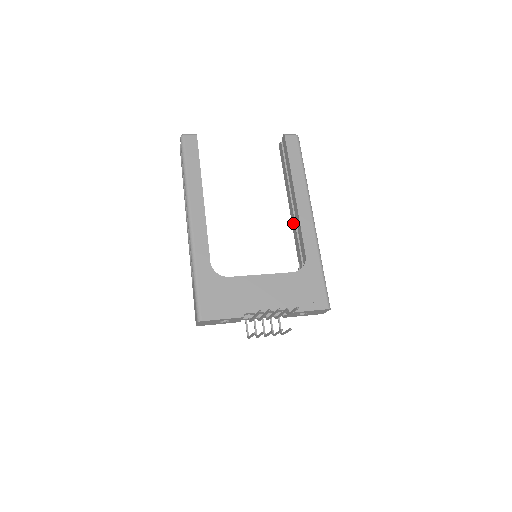
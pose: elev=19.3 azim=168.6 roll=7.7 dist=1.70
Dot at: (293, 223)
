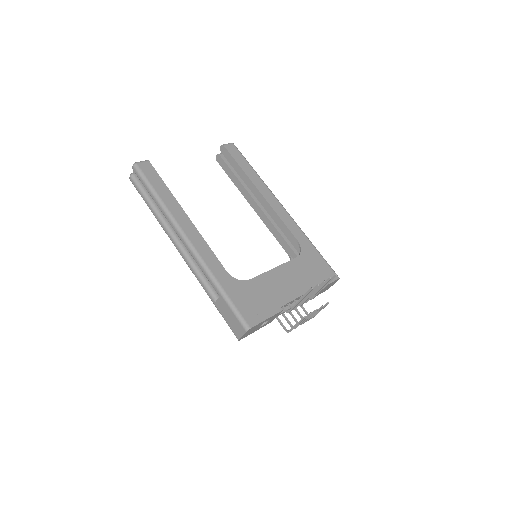
Dot at: (265, 220)
